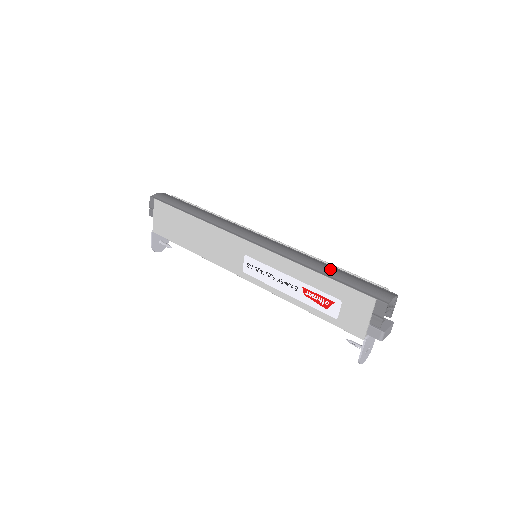
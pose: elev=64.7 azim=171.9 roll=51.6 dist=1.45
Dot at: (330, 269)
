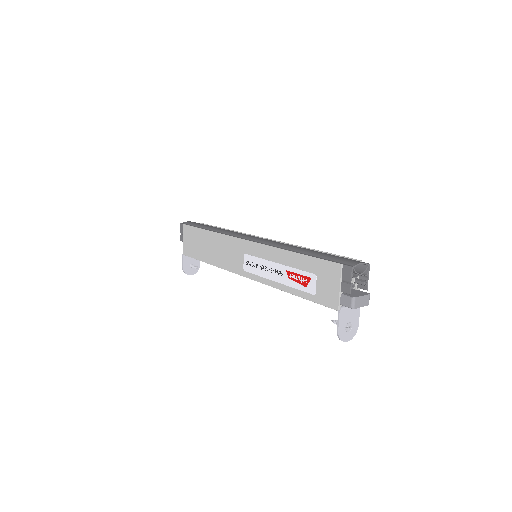
Dot at: (310, 250)
